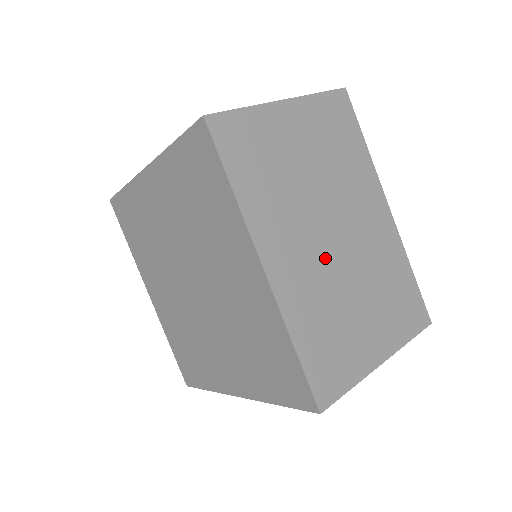
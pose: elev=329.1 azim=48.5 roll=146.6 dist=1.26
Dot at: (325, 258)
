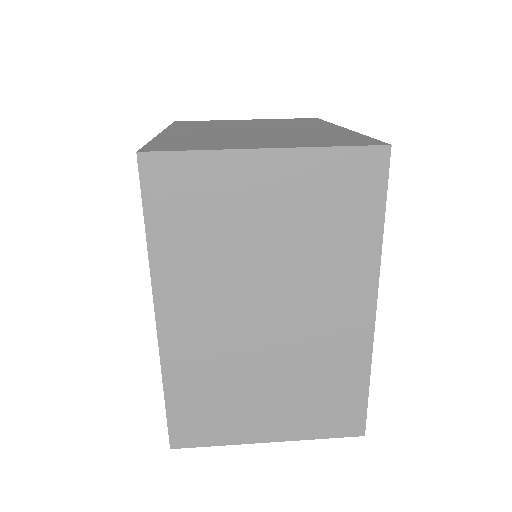
Dot at: (242, 333)
